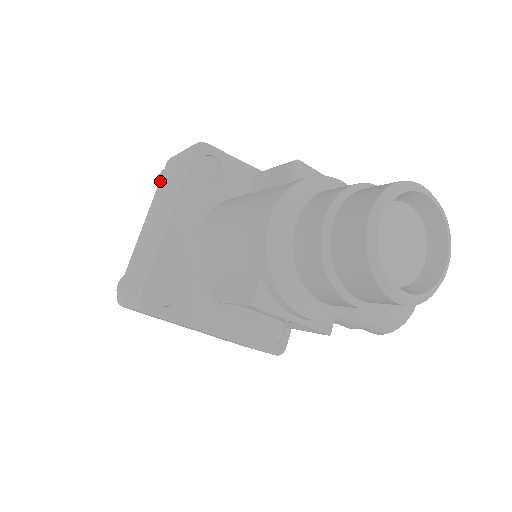
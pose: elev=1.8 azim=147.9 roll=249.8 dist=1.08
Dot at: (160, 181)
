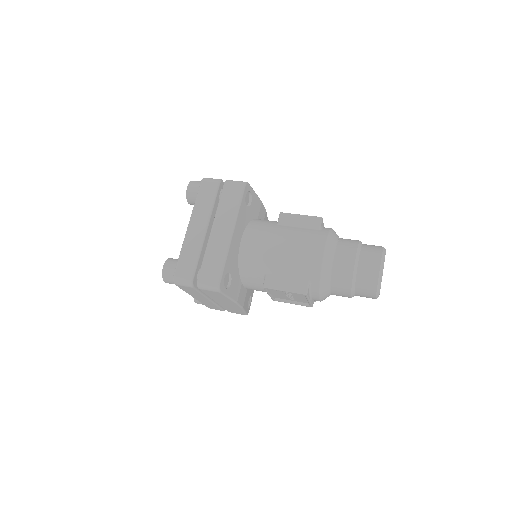
Dot at: (199, 195)
